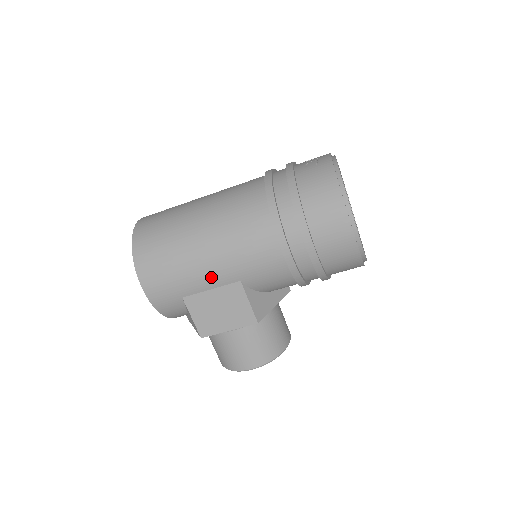
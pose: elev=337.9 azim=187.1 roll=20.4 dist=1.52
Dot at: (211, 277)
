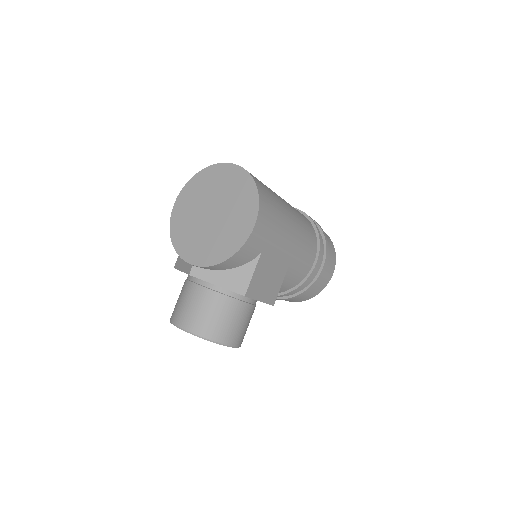
Dot at: (285, 251)
